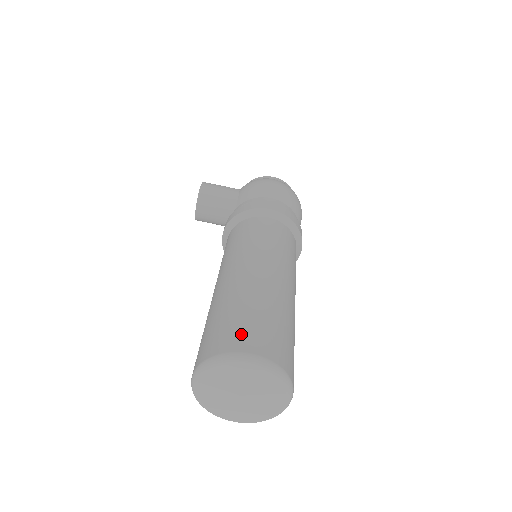
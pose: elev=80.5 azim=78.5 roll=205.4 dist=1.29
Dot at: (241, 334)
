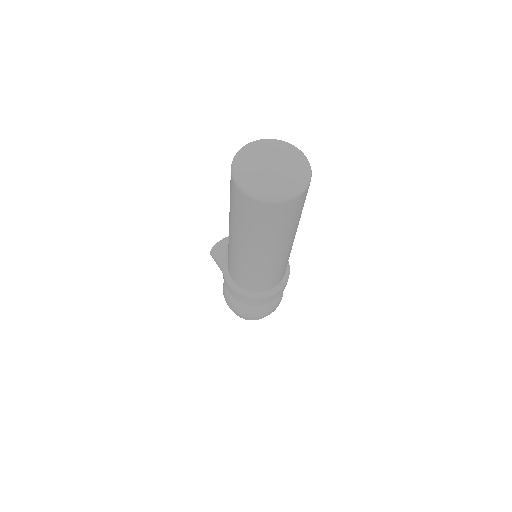
Dot at: occluded
